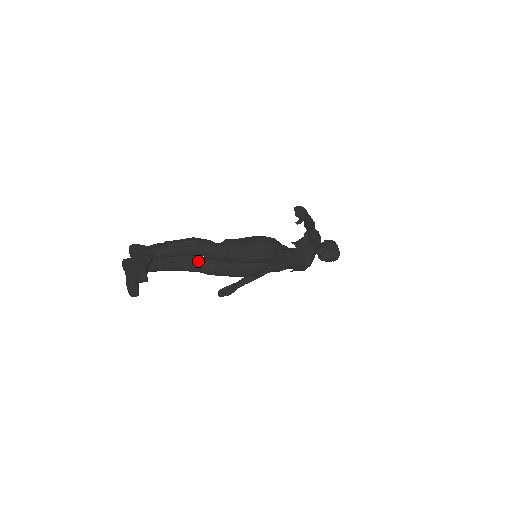
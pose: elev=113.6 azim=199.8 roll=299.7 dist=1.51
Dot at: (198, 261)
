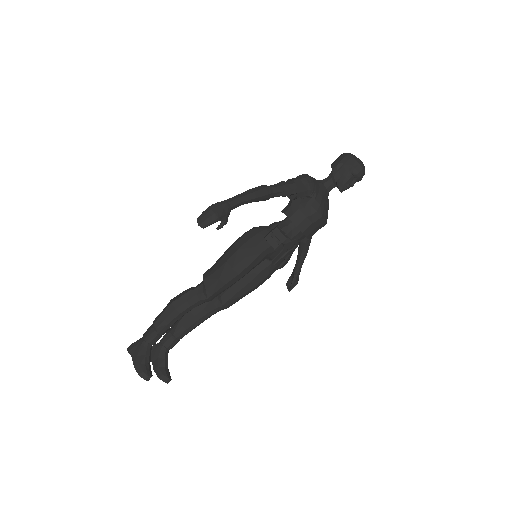
Dot at: (204, 306)
